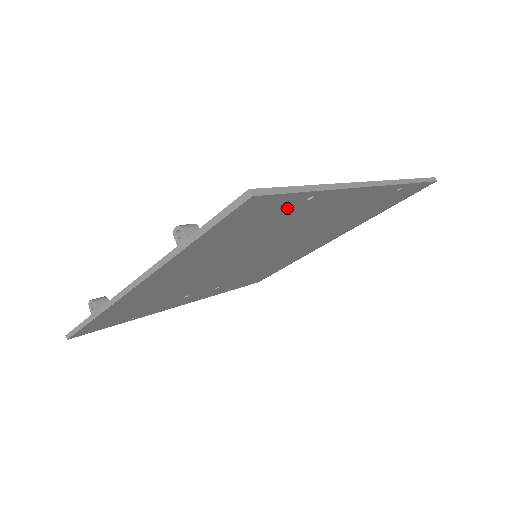
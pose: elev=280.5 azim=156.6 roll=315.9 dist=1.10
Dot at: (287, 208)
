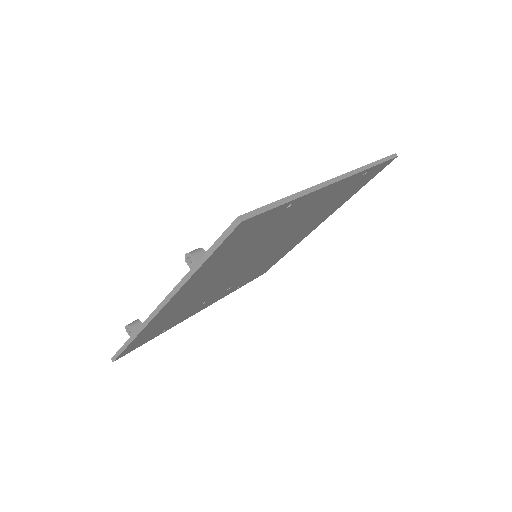
Dot at: (272, 218)
